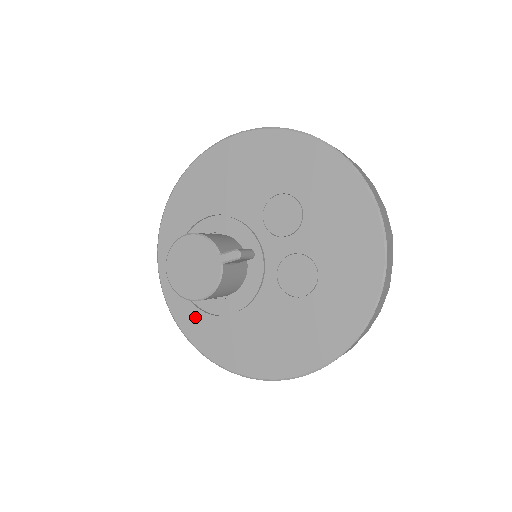
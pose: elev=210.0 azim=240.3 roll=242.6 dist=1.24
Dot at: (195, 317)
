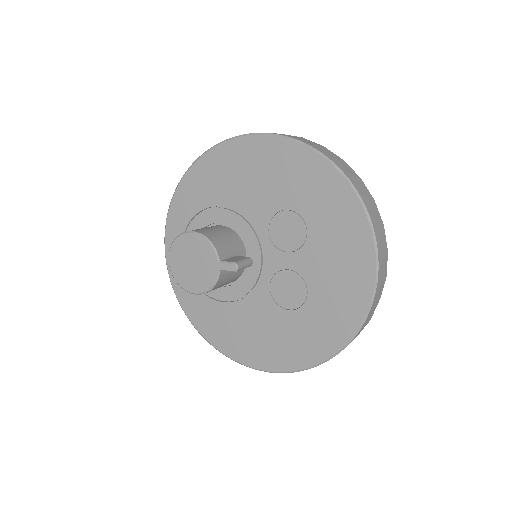
Dot at: occluded
